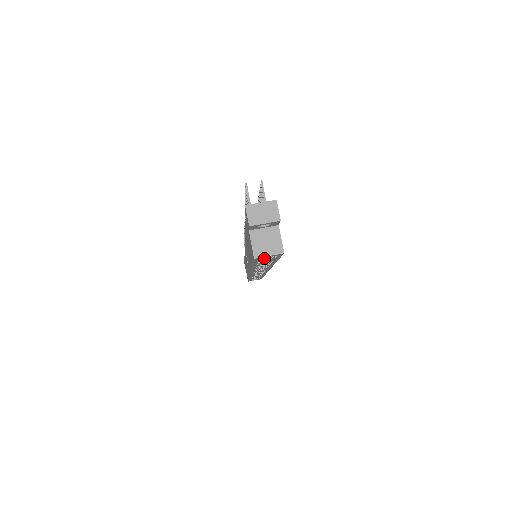
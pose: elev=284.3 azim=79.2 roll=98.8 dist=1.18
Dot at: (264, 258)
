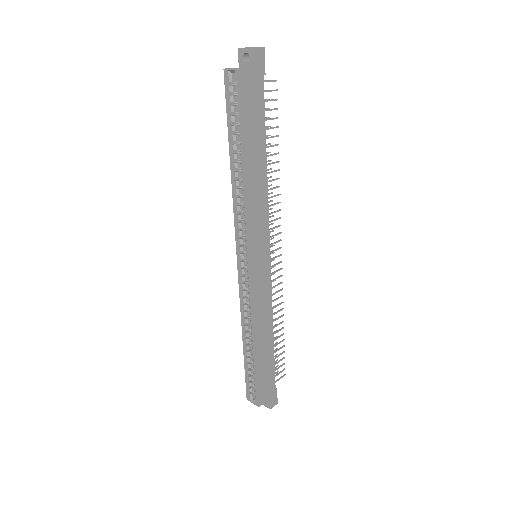
Dot at: occluded
